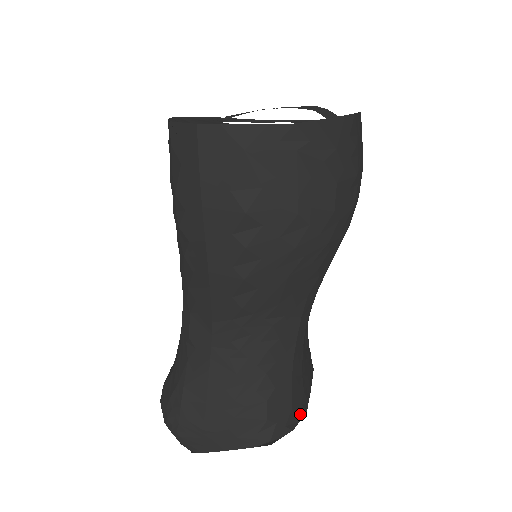
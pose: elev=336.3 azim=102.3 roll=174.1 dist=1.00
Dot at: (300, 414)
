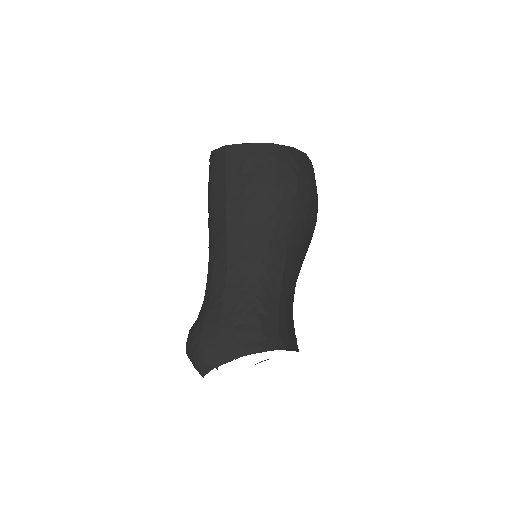
Dot at: (286, 346)
